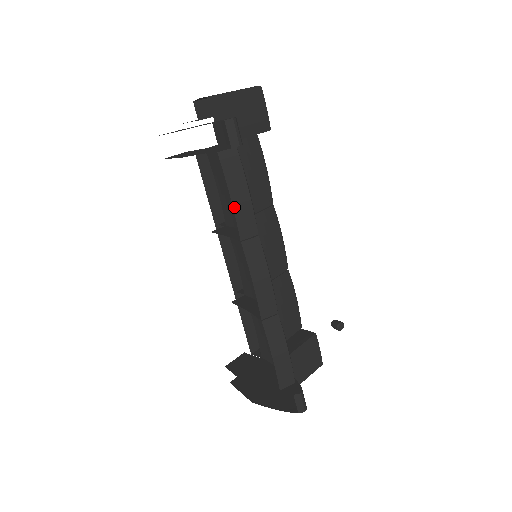
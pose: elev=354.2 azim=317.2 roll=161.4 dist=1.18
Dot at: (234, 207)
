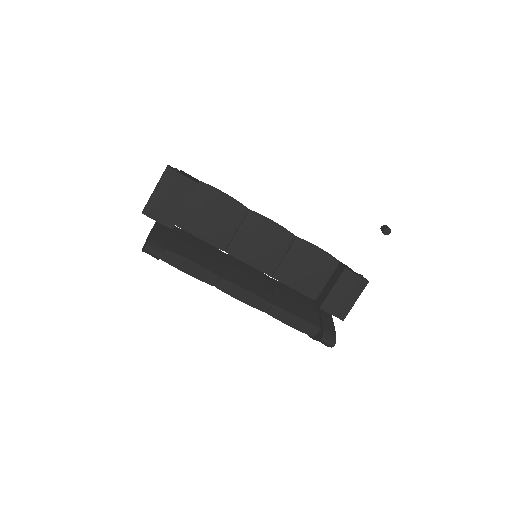
Dot at: (193, 276)
